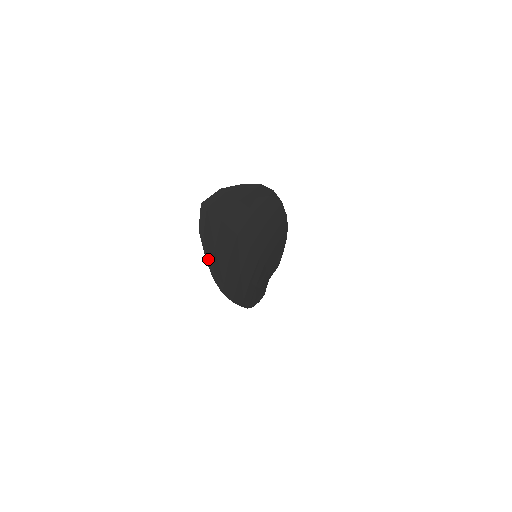
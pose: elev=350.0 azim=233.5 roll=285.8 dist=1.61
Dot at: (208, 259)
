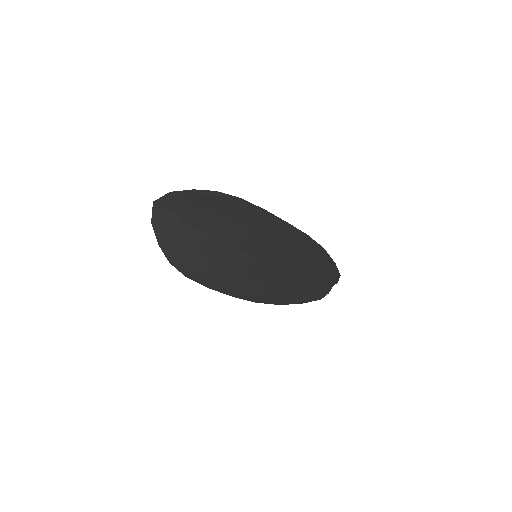
Dot at: (162, 246)
